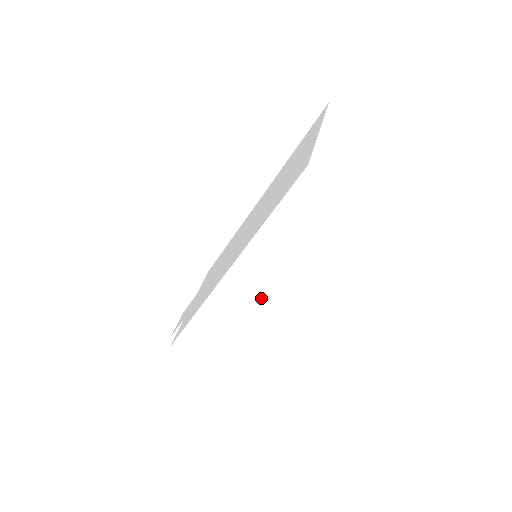
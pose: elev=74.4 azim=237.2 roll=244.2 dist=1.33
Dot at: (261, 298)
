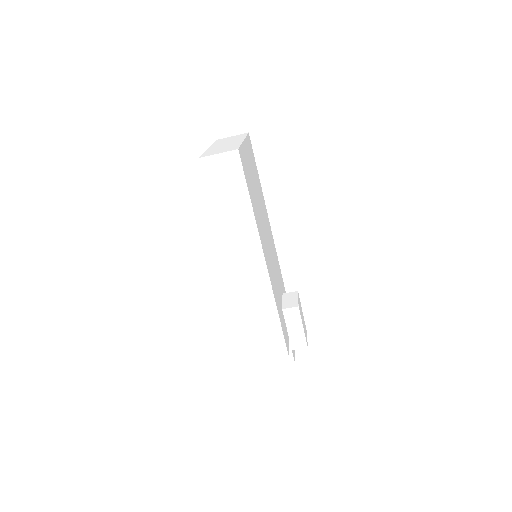
Dot at: (262, 264)
